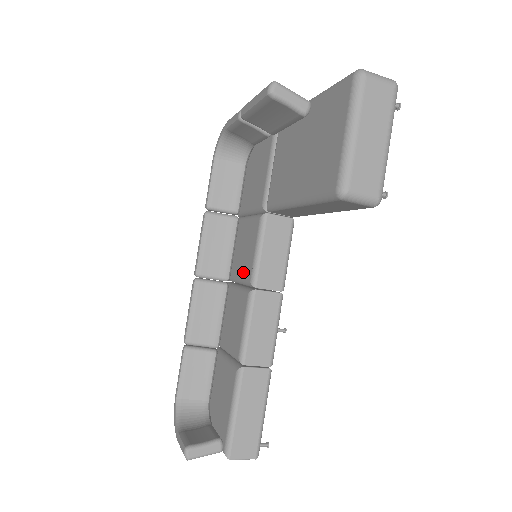
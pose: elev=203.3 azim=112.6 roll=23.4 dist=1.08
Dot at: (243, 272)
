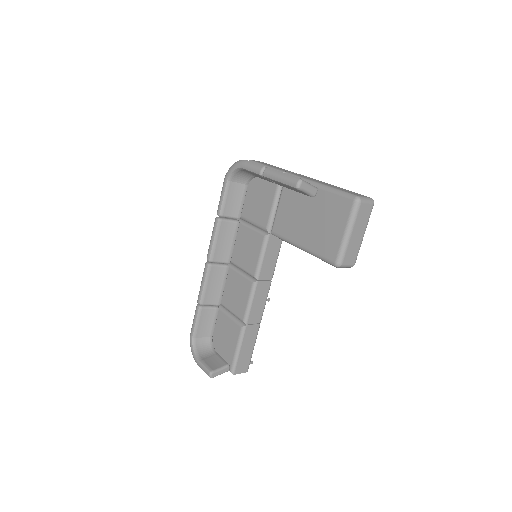
Dot at: (246, 265)
